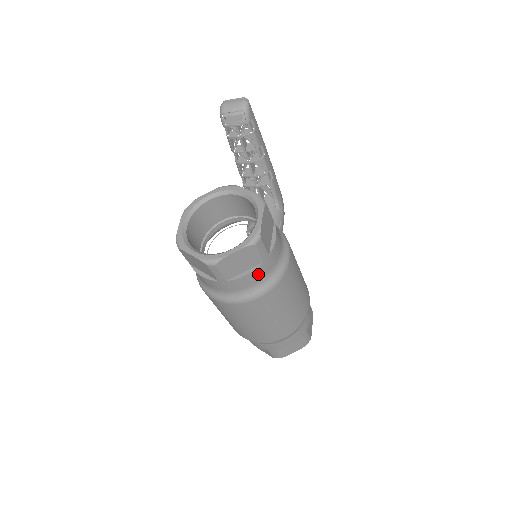
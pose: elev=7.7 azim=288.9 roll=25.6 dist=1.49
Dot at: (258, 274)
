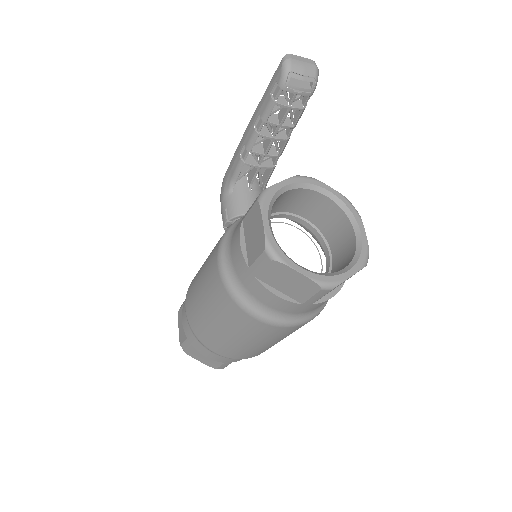
Dot at: occluded
